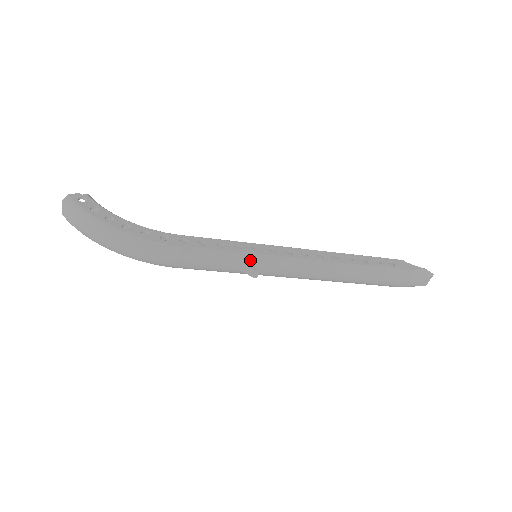
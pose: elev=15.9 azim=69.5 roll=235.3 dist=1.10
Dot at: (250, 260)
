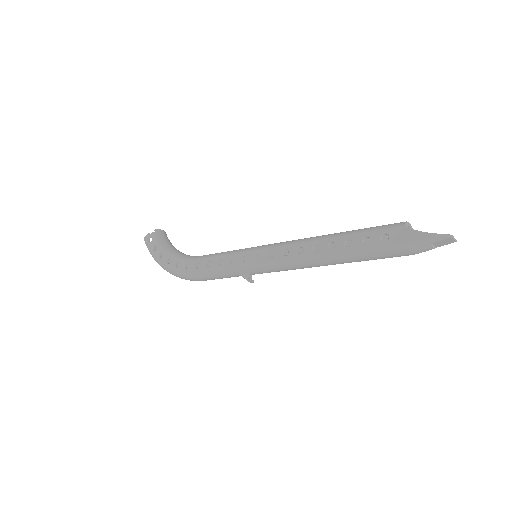
Dot at: (242, 271)
